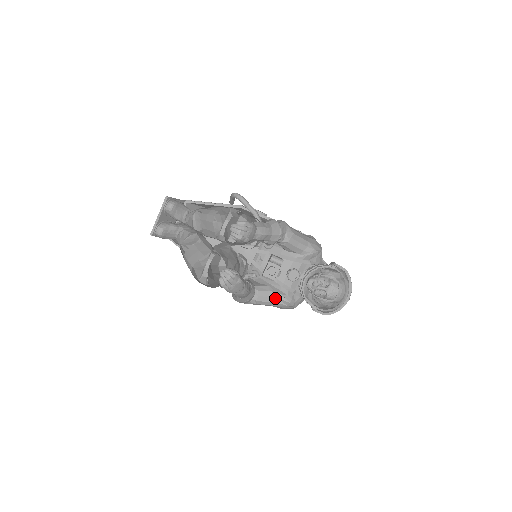
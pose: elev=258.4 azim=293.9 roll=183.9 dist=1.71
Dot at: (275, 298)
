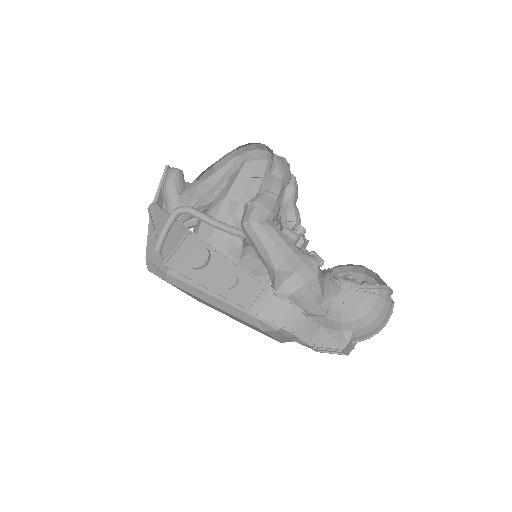
Dot at: occluded
